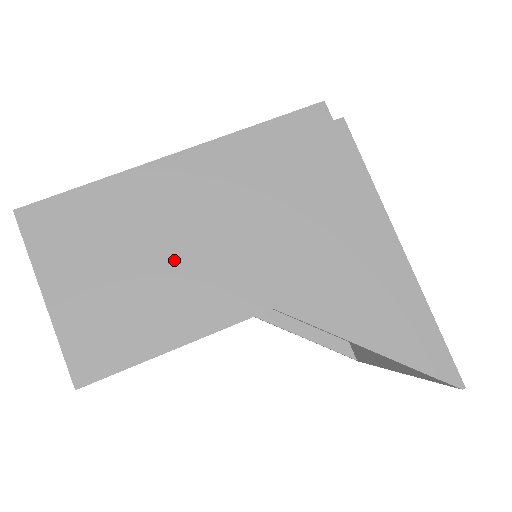
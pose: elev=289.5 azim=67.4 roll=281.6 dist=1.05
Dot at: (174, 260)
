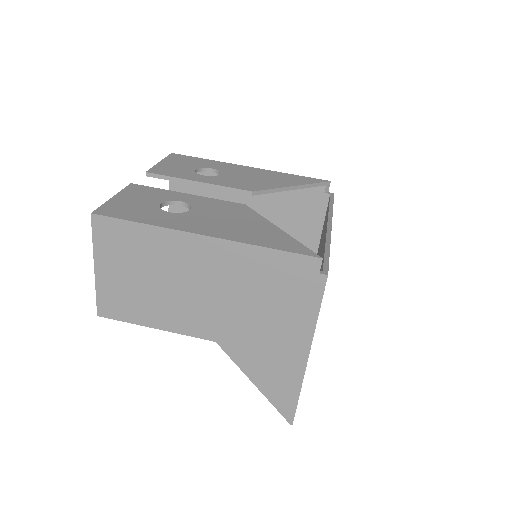
Dot at: (173, 291)
